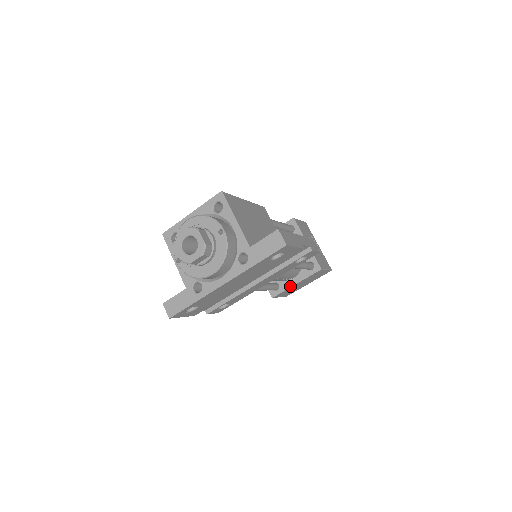
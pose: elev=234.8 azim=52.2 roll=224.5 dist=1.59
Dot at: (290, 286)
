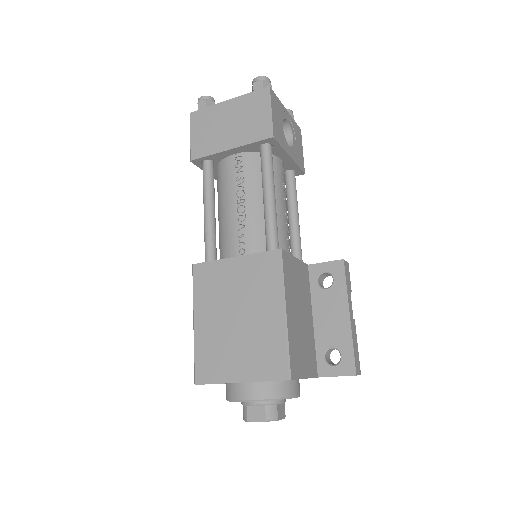
Dot at: occluded
